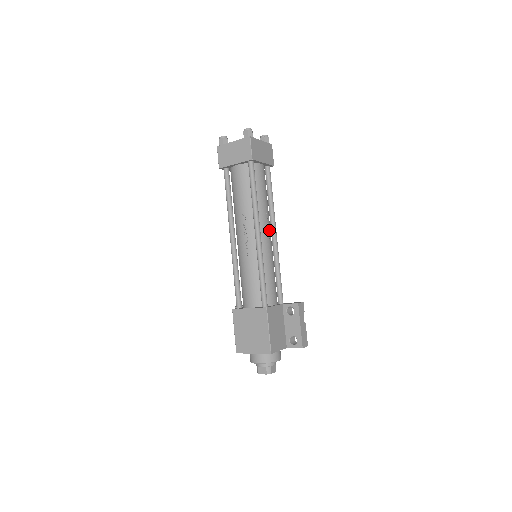
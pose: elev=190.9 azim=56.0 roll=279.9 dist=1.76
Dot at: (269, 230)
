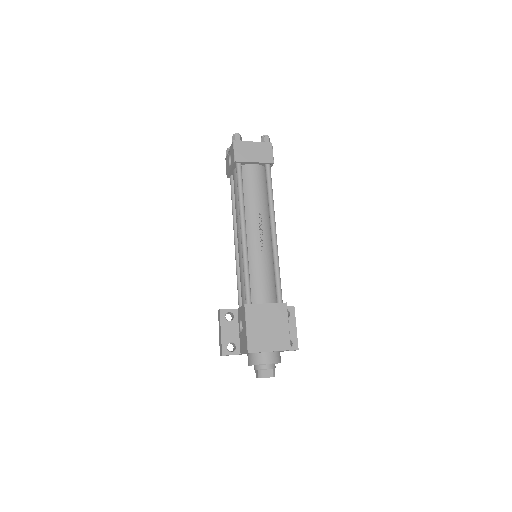
Dot at: occluded
